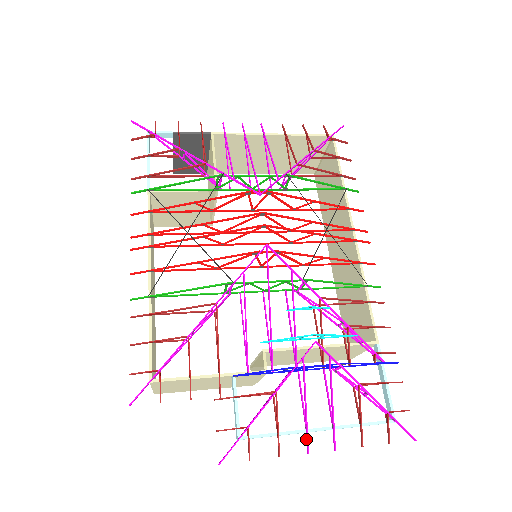
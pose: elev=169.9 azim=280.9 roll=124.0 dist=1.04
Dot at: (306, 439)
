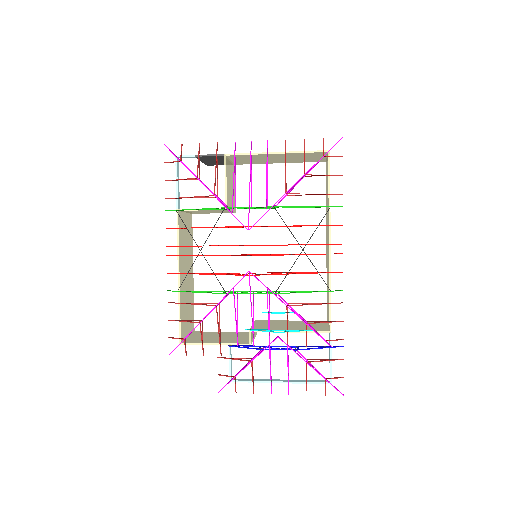
Dot at: (271, 386)
